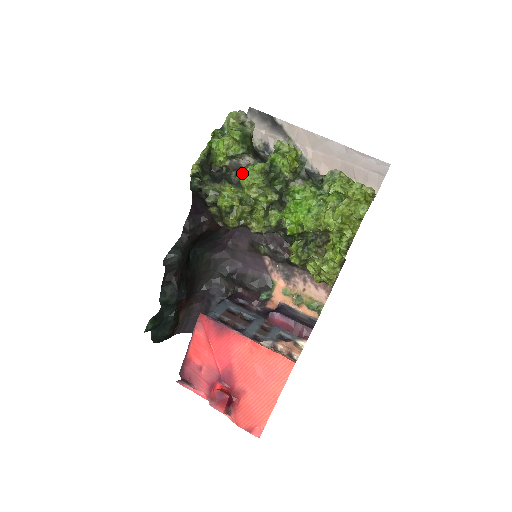
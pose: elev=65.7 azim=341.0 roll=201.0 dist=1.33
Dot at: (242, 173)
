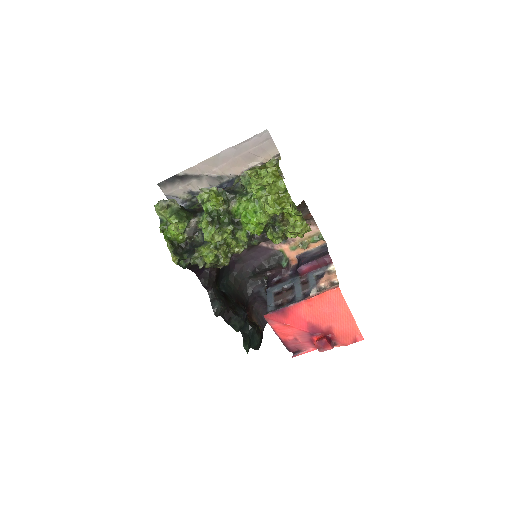
Dot at: (199, 232)
